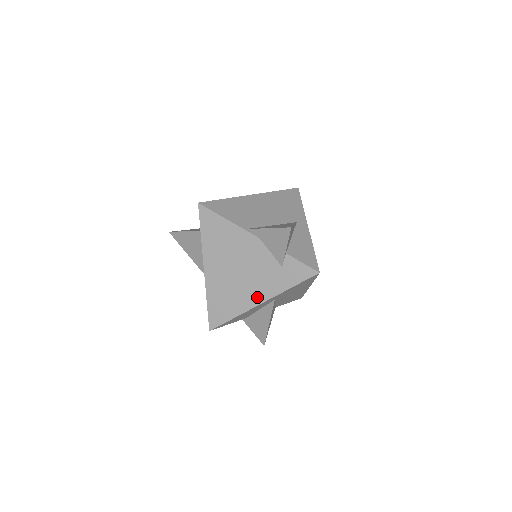
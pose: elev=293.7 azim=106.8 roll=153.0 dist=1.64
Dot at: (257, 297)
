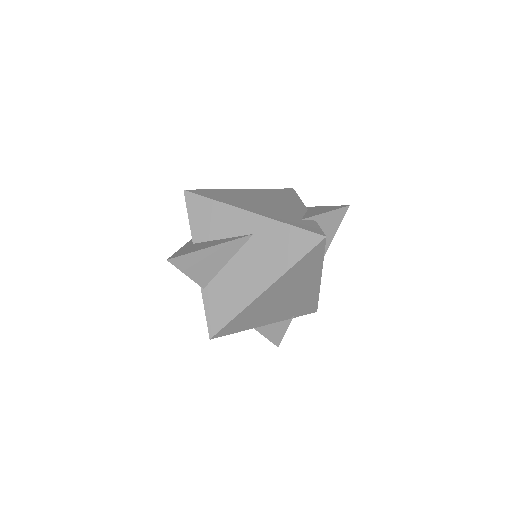
Dot at: (255, 210)
